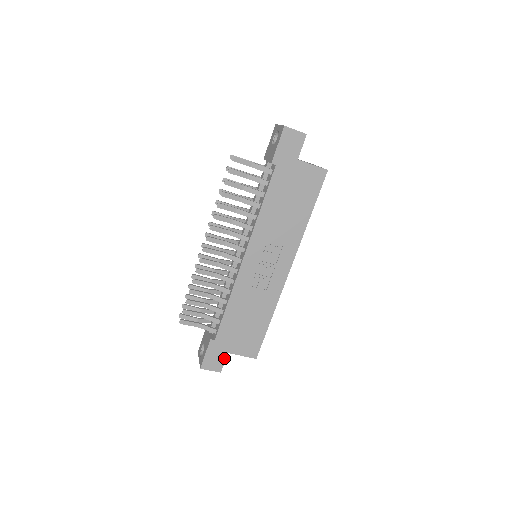
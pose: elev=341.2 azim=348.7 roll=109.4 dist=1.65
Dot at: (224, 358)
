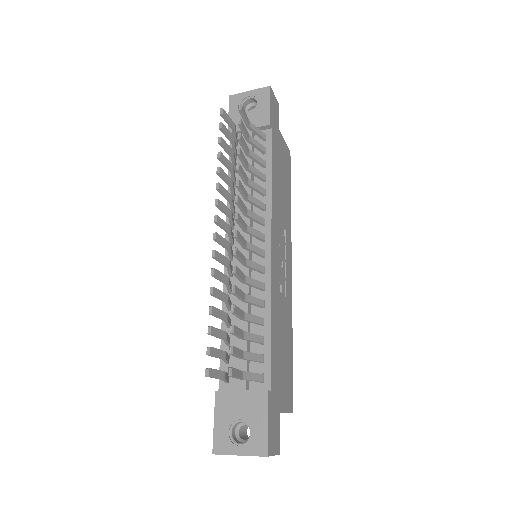
Dot at: (278, 423)
